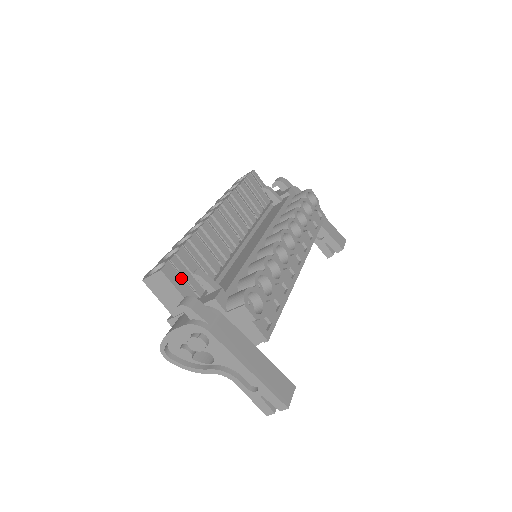
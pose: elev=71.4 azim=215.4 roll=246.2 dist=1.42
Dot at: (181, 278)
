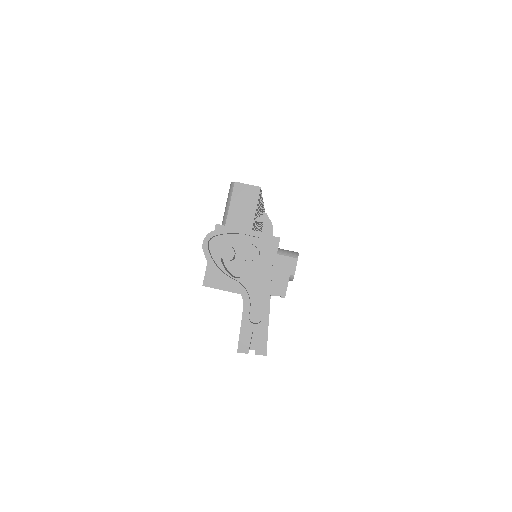
Dot at: occluded
